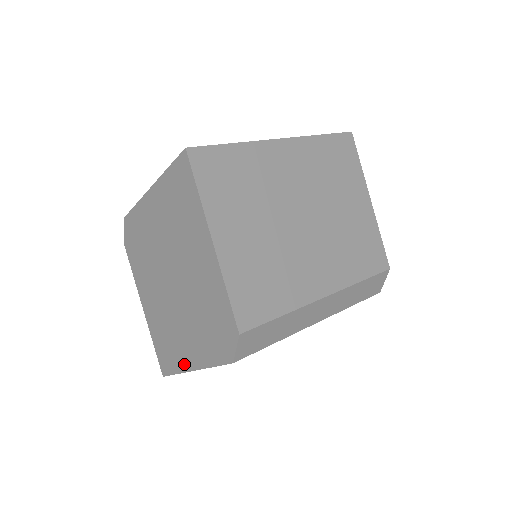
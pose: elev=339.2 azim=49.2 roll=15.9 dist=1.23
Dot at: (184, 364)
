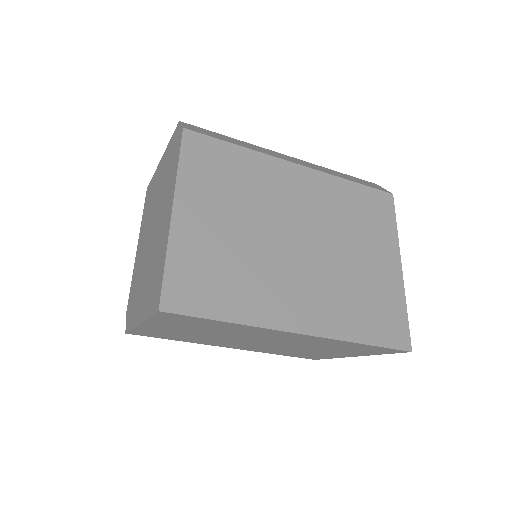
Dot at: (167, 231)
